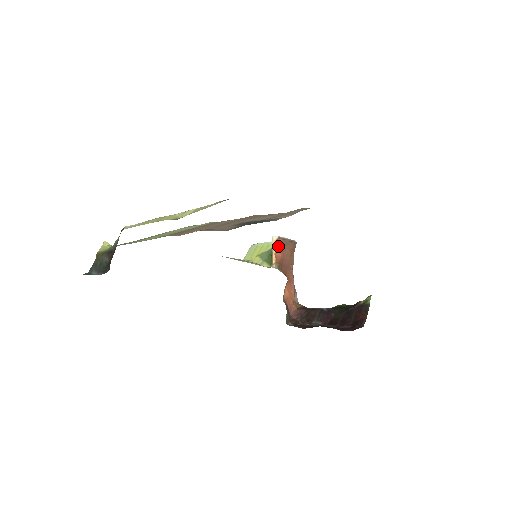
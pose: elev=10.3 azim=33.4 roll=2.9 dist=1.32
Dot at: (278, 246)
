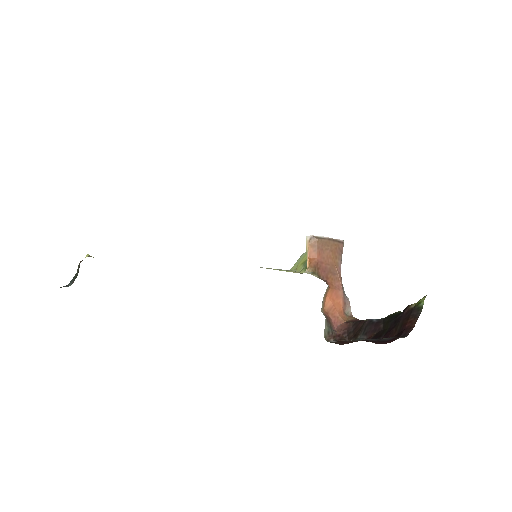
Dot at: (312, 247)
